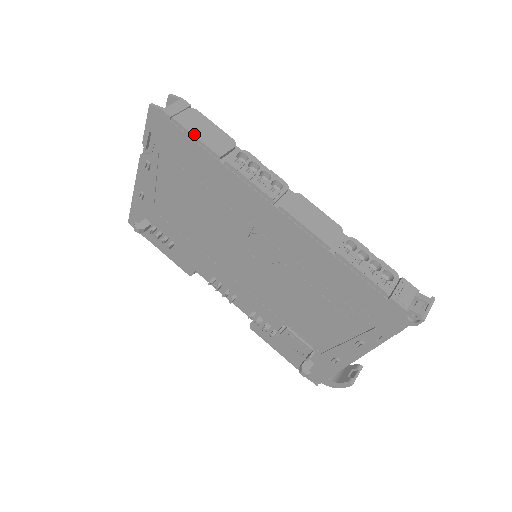
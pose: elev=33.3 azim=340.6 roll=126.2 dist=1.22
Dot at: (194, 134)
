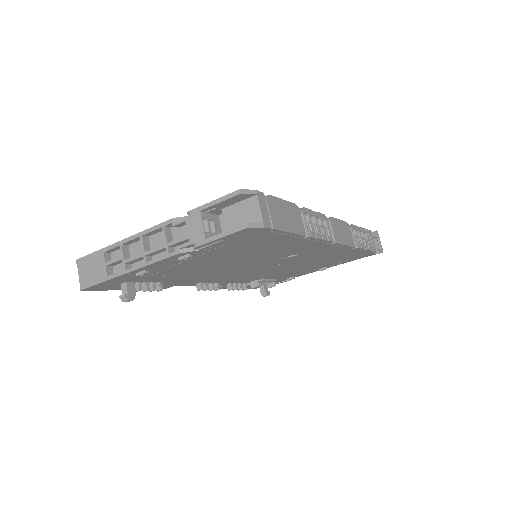
Dot at: (289, 231)
